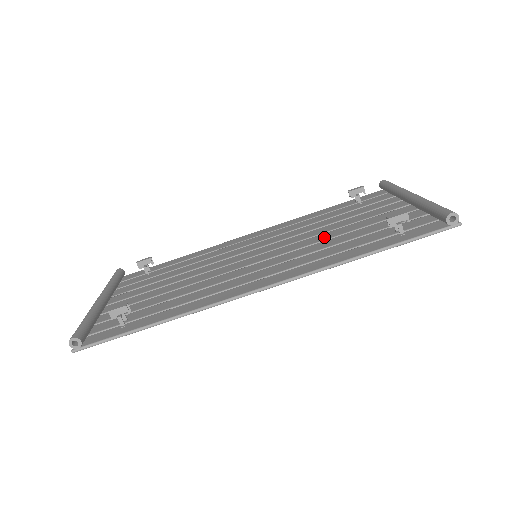
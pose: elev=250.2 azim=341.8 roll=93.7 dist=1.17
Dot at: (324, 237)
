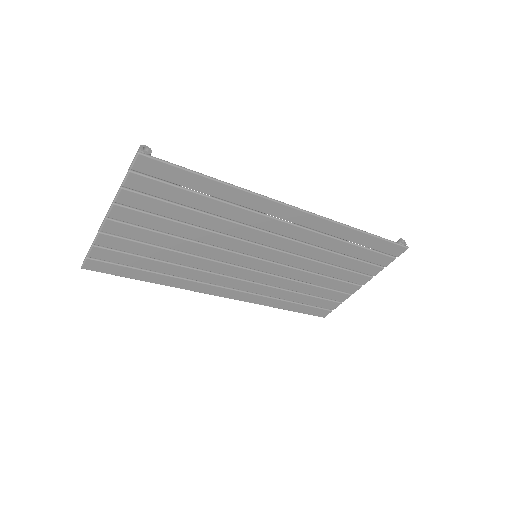
Dot at: (309, 262)
